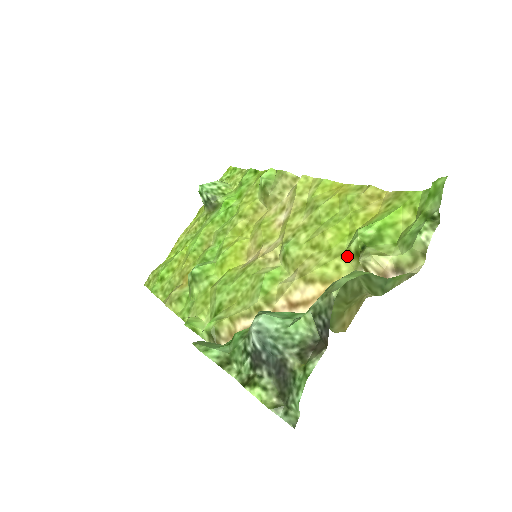
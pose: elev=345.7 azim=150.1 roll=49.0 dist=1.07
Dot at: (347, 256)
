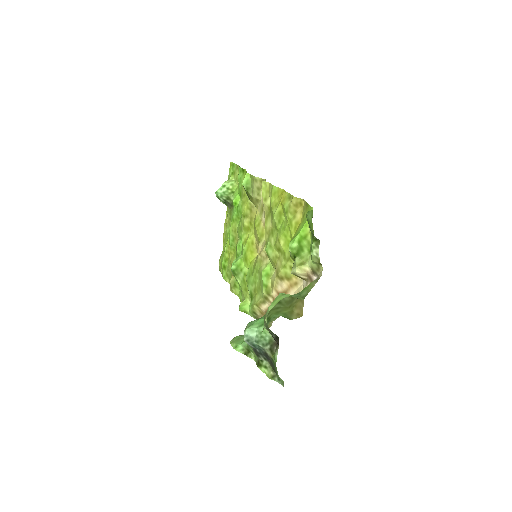
Dot at: (292, 260)
